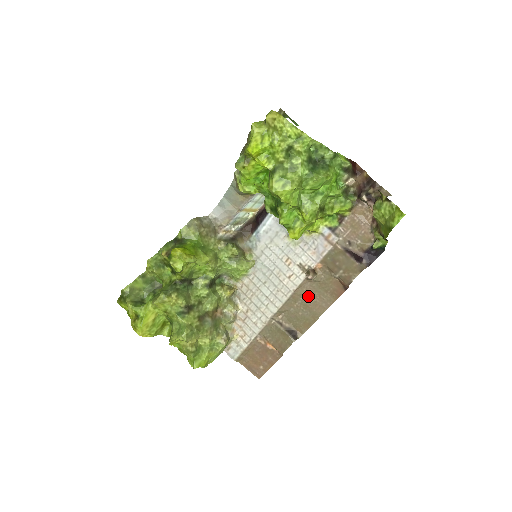
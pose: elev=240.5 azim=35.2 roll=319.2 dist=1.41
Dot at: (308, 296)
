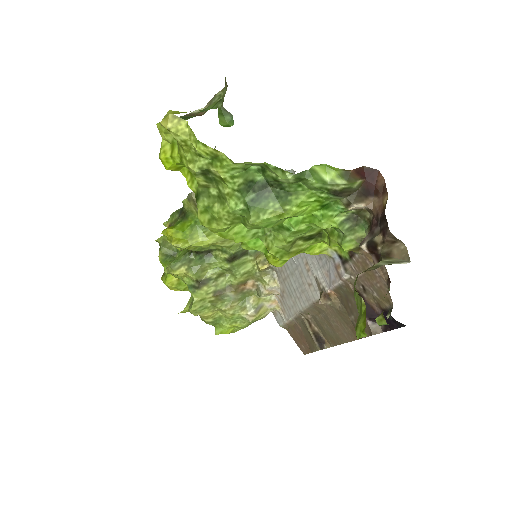
Dot at: (329, 316)
